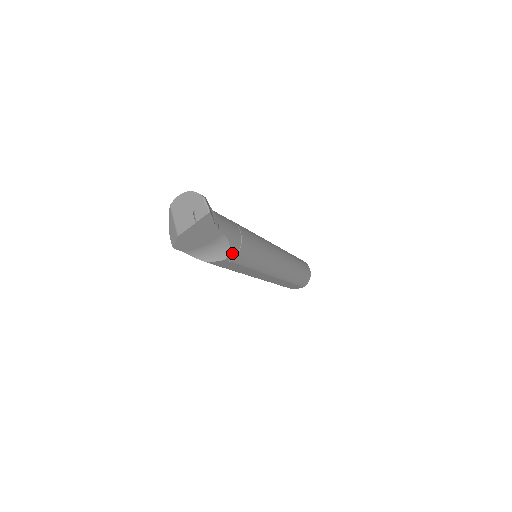
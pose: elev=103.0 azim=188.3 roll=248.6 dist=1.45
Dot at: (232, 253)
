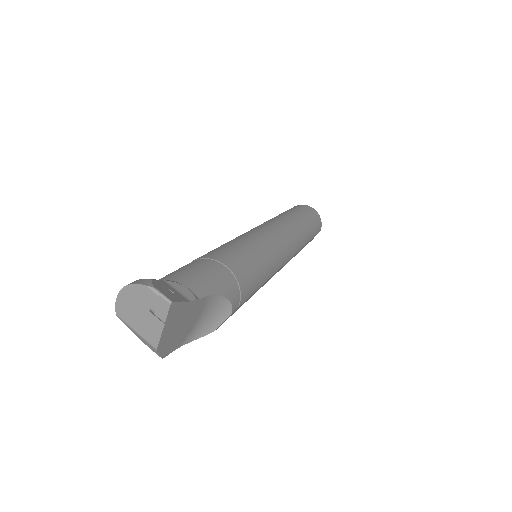
Dot at: (234, 299)
